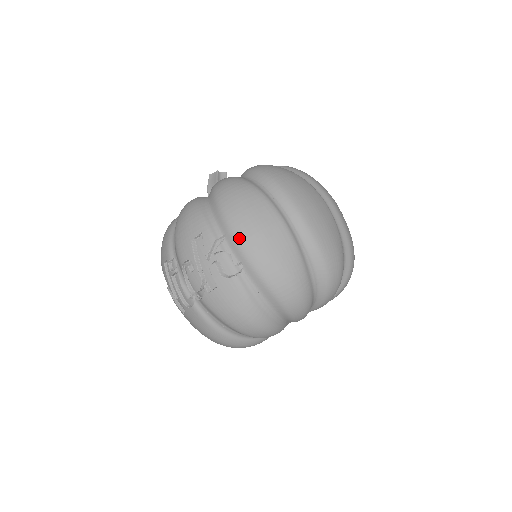
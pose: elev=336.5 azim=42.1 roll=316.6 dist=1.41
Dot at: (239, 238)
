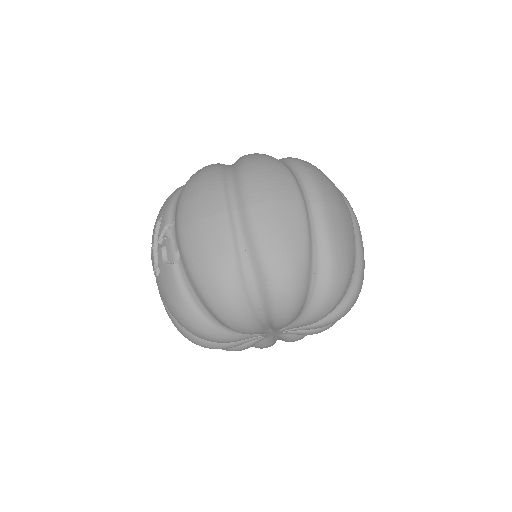
Dot at: (180, 224)
